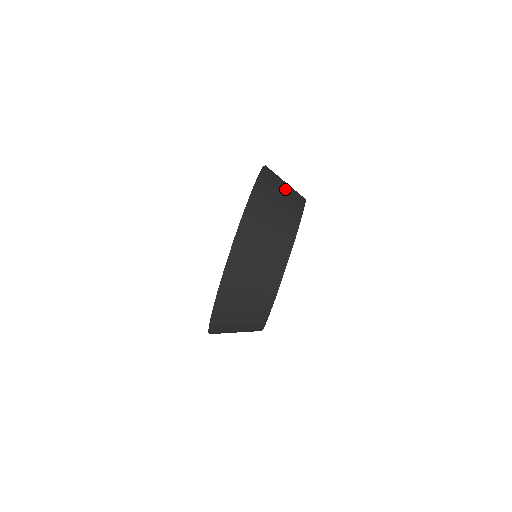
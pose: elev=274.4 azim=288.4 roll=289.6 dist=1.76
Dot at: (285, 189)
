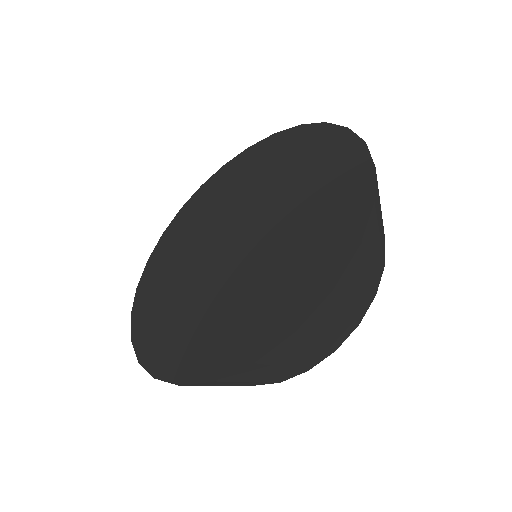
Dot at: (273, 373)
